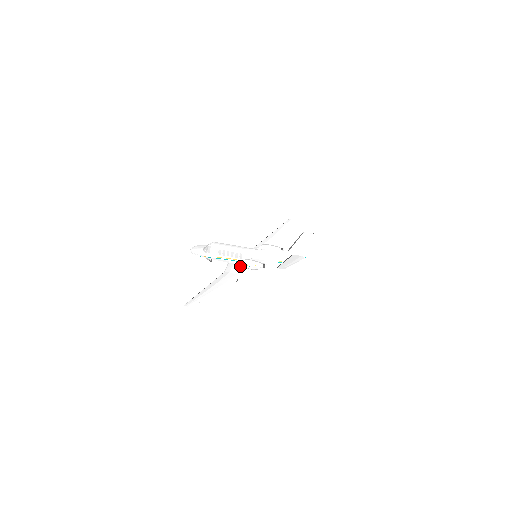
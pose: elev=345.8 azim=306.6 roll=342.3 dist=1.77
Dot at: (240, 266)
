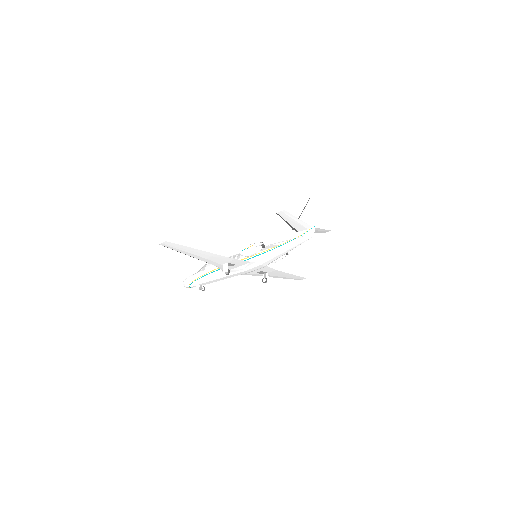
Dot at: occluded
